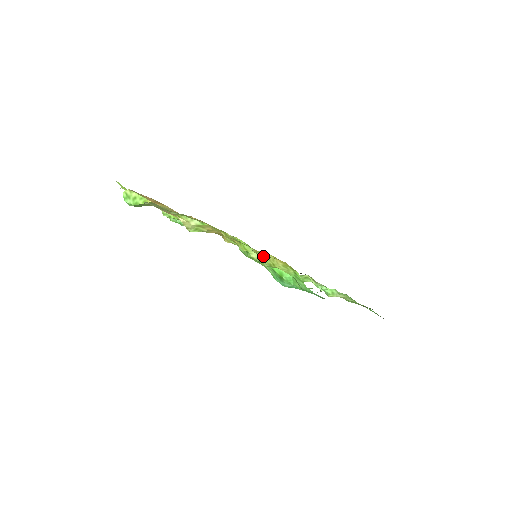
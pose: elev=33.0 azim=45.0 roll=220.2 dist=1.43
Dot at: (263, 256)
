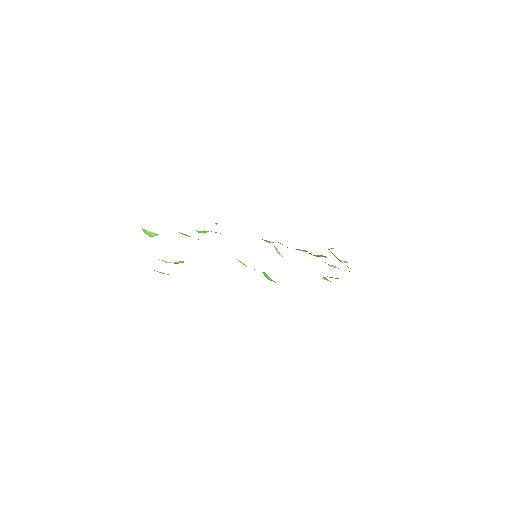
Dot at: occluded
